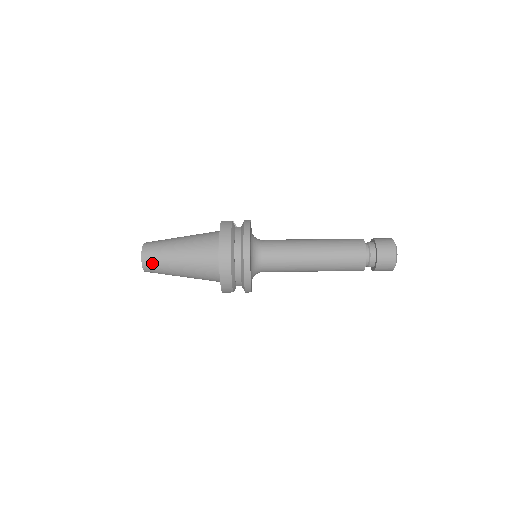
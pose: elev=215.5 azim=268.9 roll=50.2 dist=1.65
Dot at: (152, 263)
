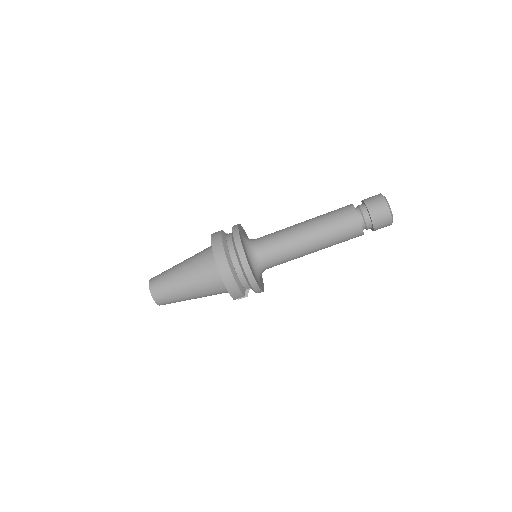
Dot at: (161, 293)
